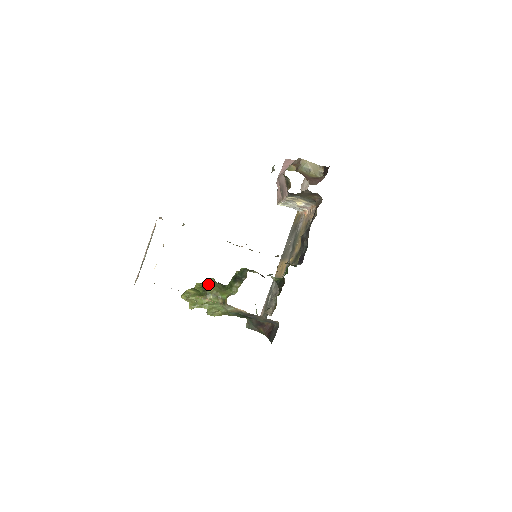
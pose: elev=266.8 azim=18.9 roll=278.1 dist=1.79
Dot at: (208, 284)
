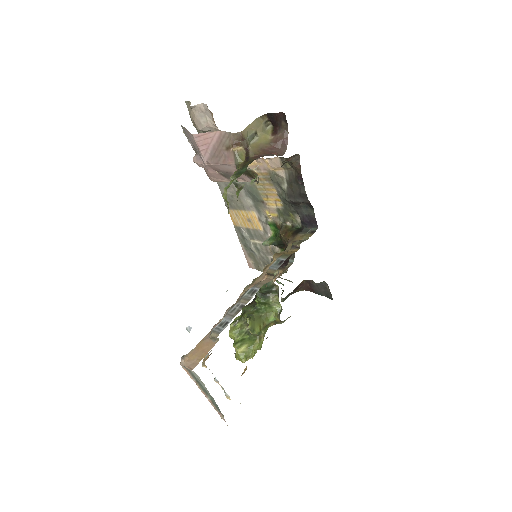
Dot at: (253, 329)
